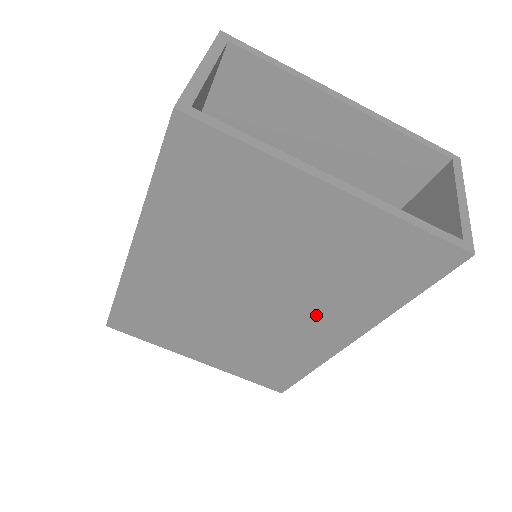
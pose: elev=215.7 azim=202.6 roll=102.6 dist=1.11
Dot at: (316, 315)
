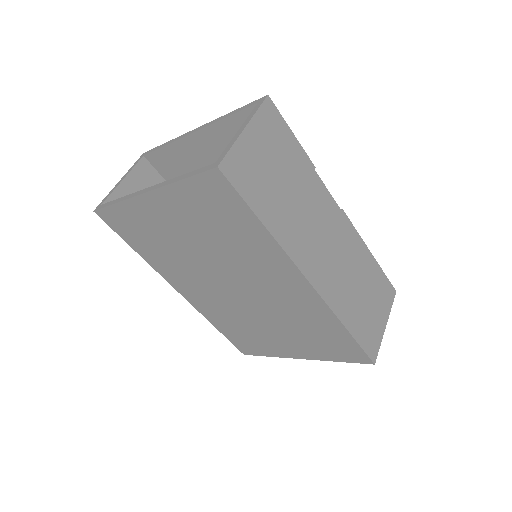
Dot at: (264, 274)
